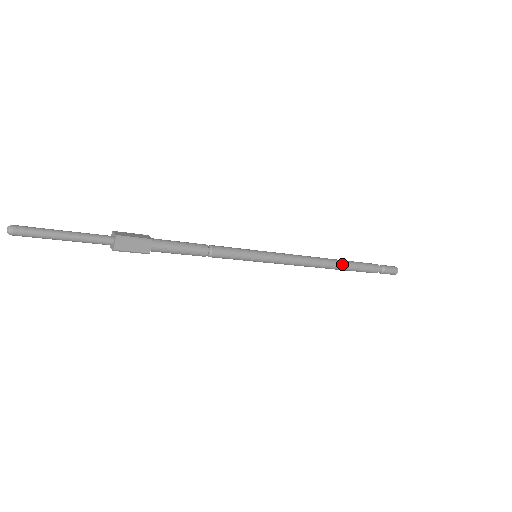
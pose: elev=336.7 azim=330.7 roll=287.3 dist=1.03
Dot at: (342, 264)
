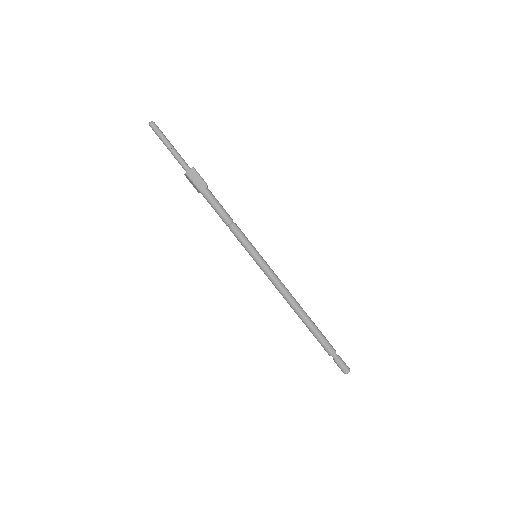
Dot at: (309, 319)
